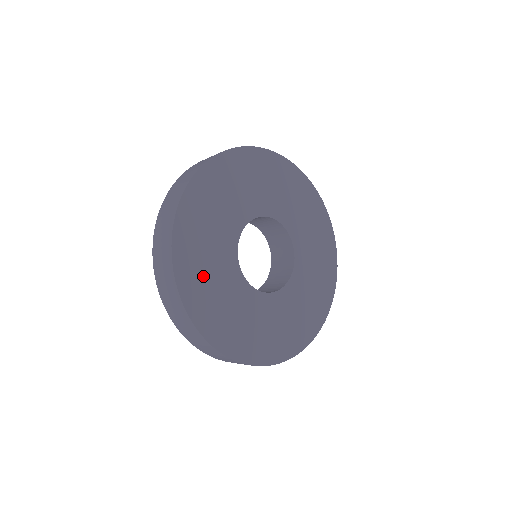
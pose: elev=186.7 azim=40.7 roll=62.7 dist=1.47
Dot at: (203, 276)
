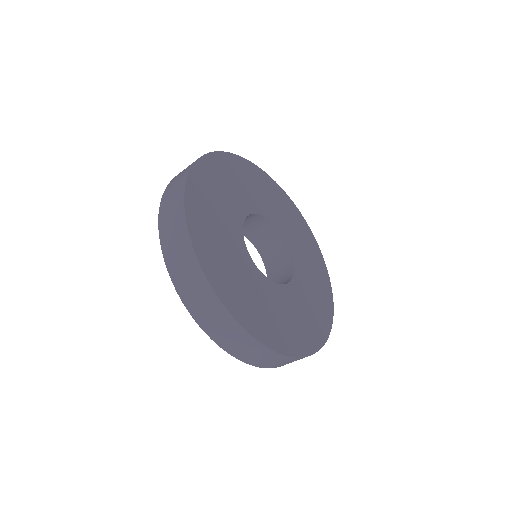
Dot at: (221, 259)
